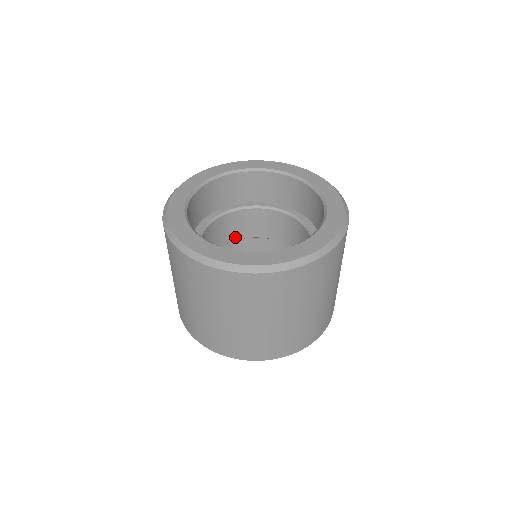
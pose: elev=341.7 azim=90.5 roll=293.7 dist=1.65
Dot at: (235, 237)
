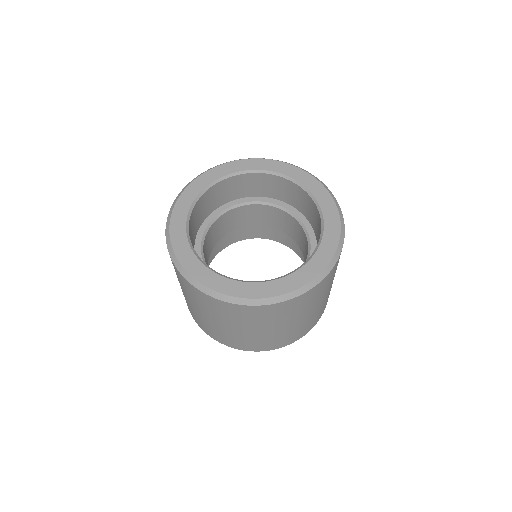
Dot at: (236, 227)
